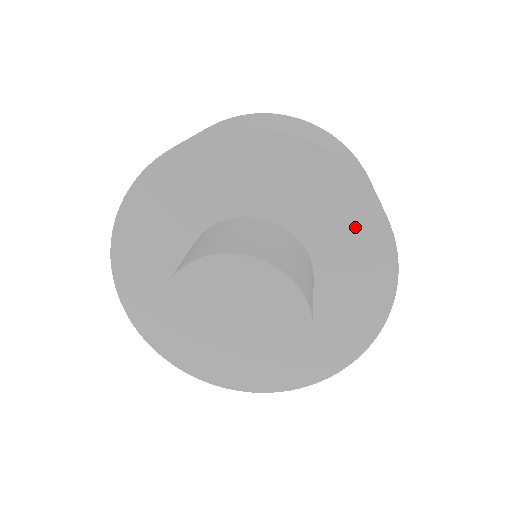
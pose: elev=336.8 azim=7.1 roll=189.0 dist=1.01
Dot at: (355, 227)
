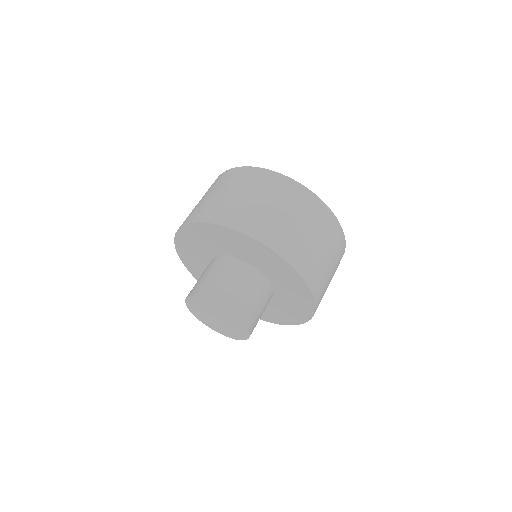
Dot at: (271, 261)
